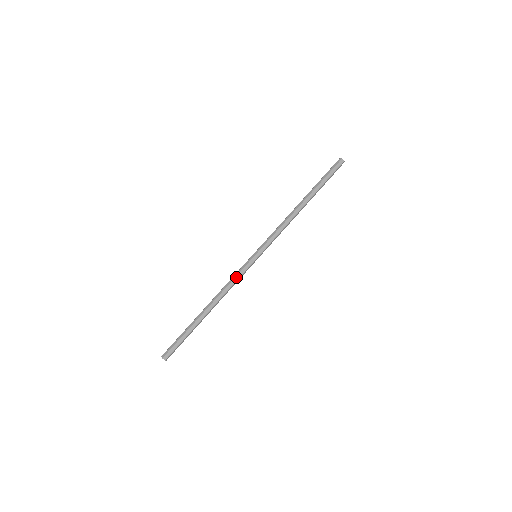
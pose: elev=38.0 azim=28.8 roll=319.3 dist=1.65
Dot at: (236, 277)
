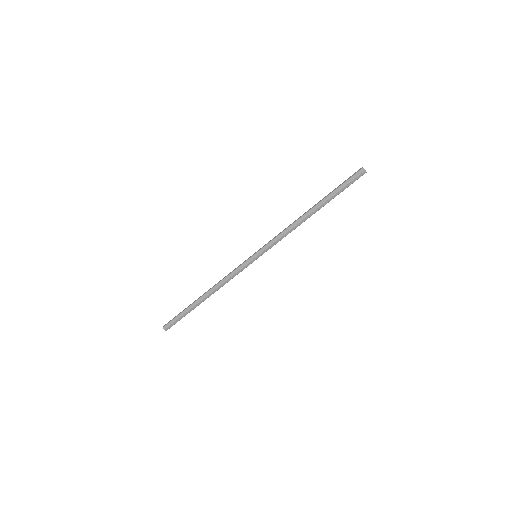
Dot at: (233, 271)
